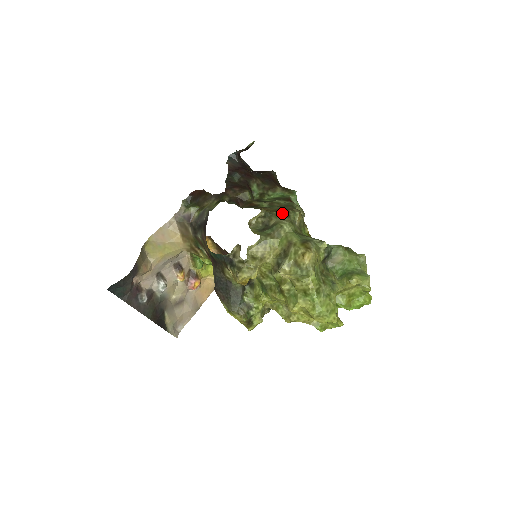
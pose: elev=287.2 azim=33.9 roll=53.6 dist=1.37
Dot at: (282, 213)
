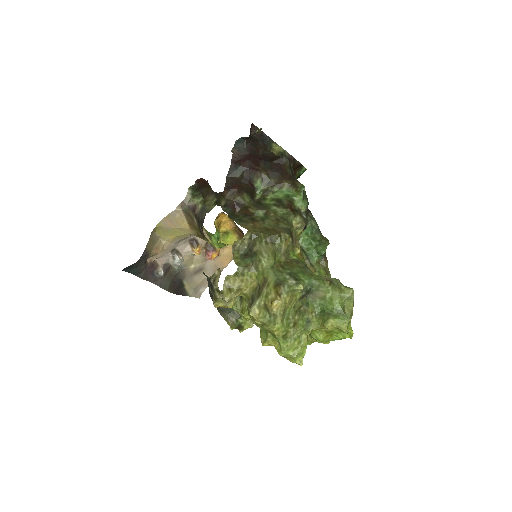
Dot at: (267, 238)
